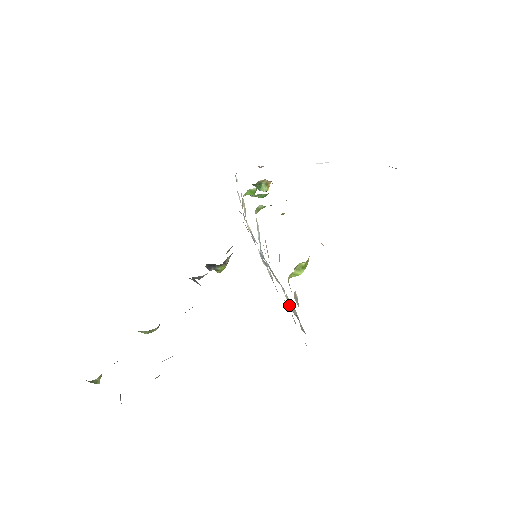
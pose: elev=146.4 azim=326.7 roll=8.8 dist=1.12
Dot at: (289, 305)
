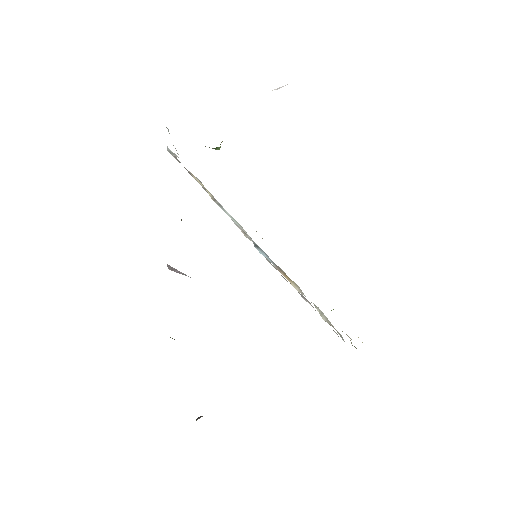
Dot at: (322, 317)
